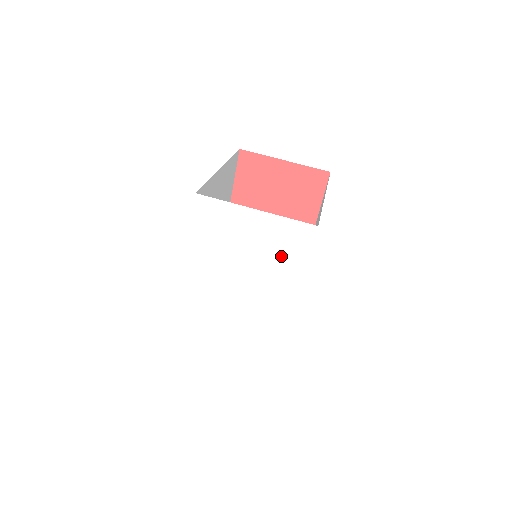
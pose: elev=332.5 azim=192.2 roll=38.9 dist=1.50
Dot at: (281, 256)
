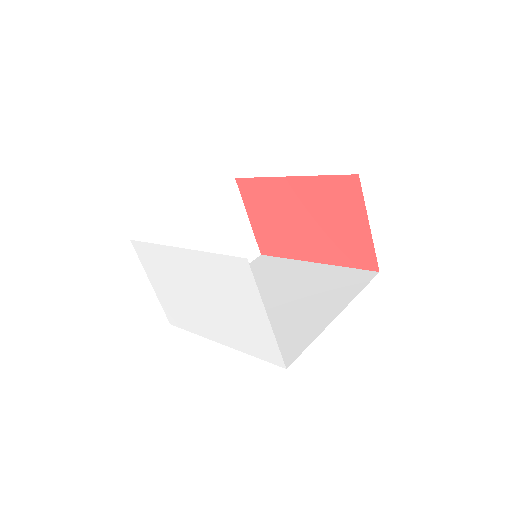
Dot at: (248, 336)
